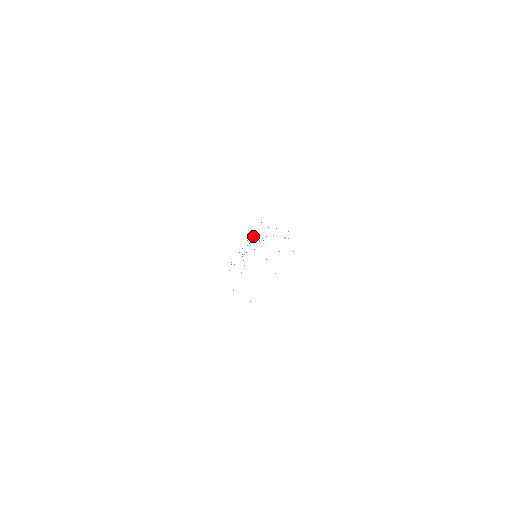
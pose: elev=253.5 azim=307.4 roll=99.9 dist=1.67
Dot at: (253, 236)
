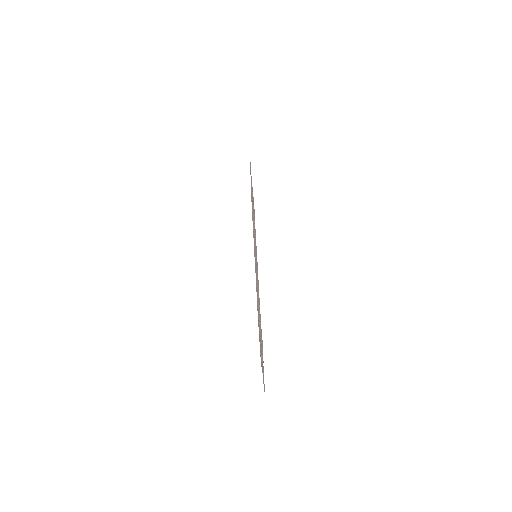
Dot at: occluded
